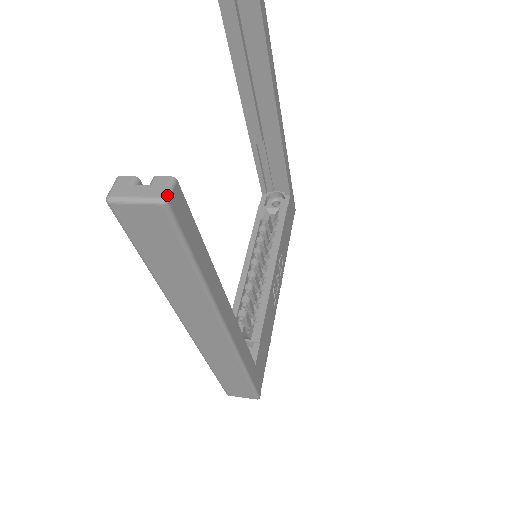
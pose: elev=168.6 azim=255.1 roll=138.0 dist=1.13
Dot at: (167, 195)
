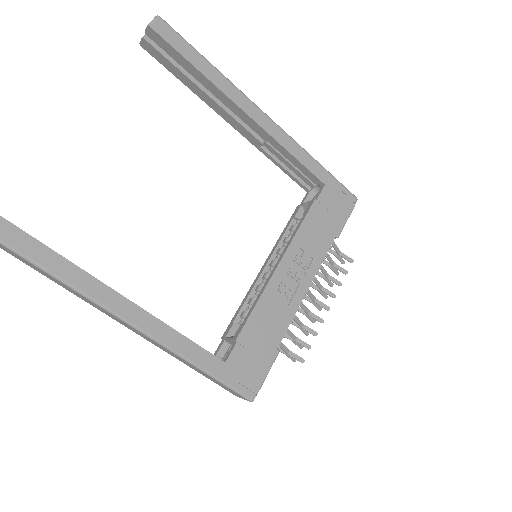
Dot at: out of frame
